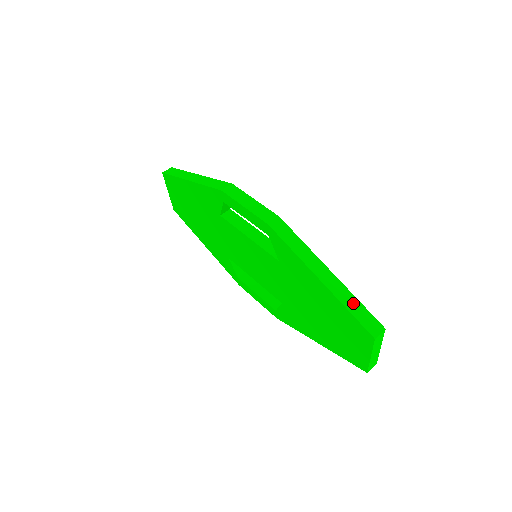
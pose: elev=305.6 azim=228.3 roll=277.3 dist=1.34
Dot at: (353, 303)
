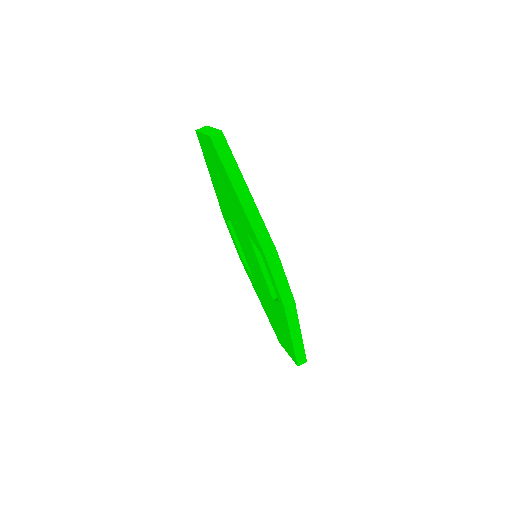
Dot at: (301, 351)
